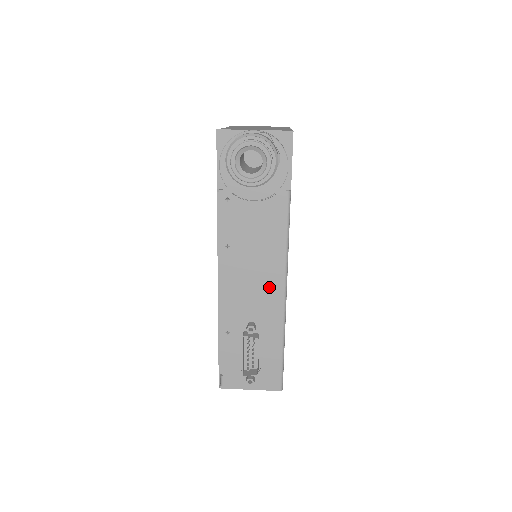
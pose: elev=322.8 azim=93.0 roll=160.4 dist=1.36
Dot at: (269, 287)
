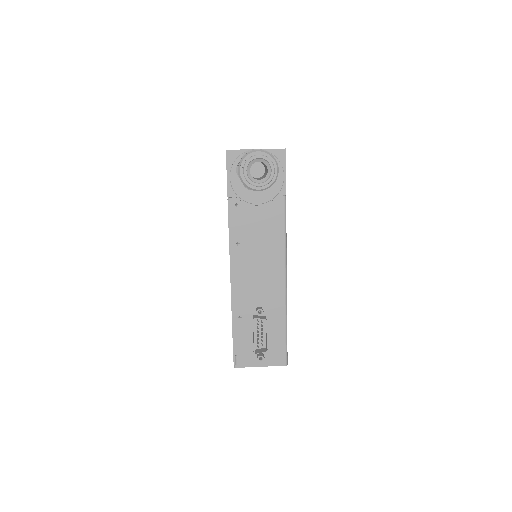
Dot at: (273, 275)
